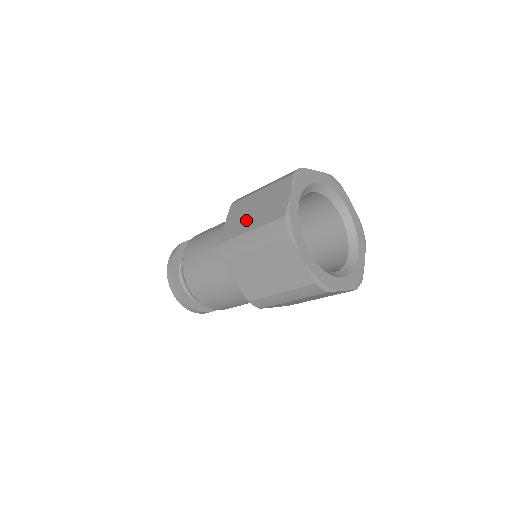
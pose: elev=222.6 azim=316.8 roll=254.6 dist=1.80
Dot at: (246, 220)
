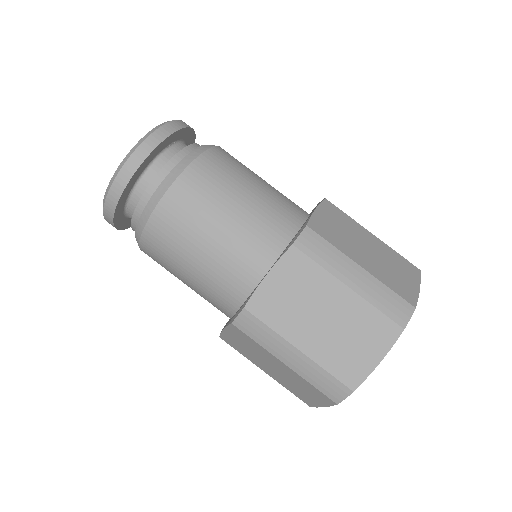
Dot at: (302, 321)
